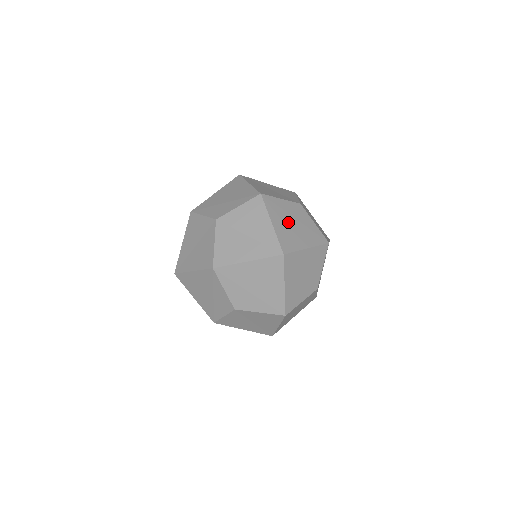
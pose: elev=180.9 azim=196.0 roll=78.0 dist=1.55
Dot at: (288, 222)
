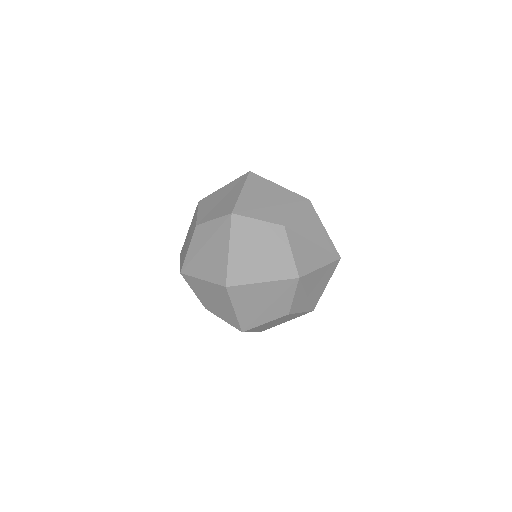
Dot at: occluded
